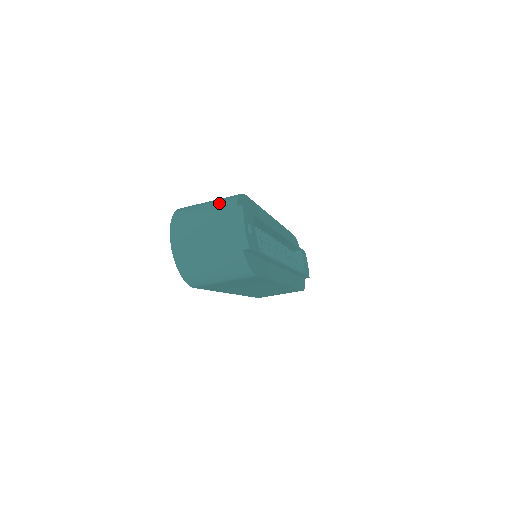
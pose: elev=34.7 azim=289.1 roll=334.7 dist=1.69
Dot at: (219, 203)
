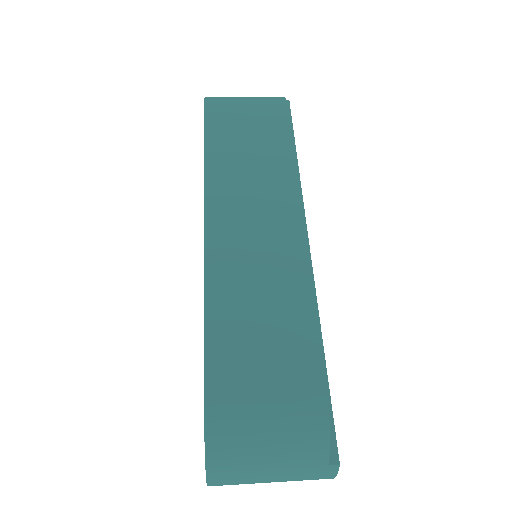
Dot at: (295, 453)
